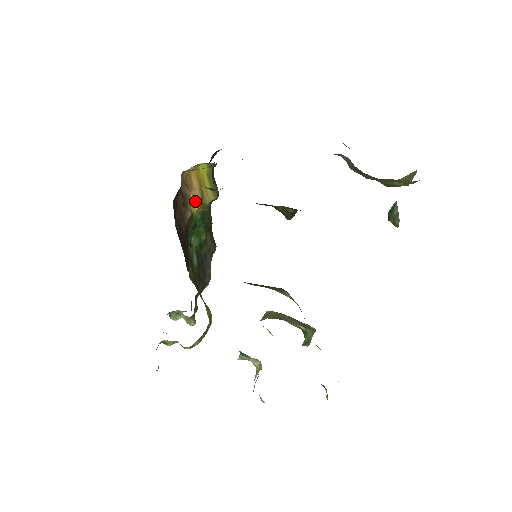
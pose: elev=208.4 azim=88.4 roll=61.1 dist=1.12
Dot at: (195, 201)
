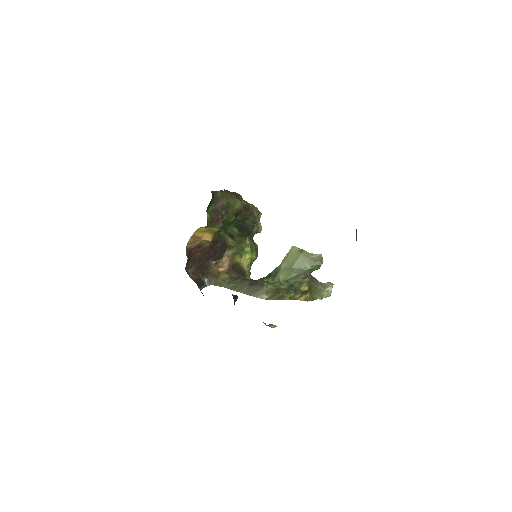
Dot at: (207, 239)
